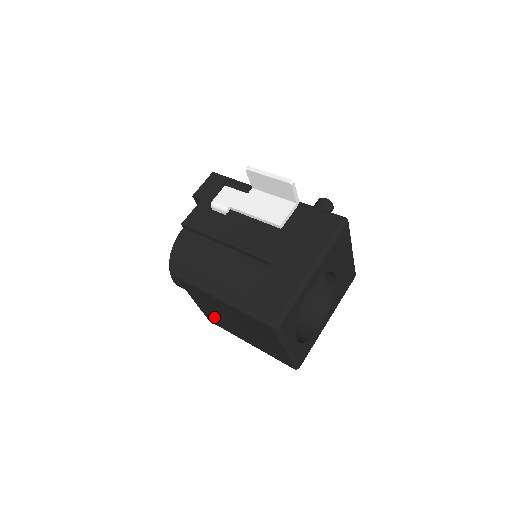
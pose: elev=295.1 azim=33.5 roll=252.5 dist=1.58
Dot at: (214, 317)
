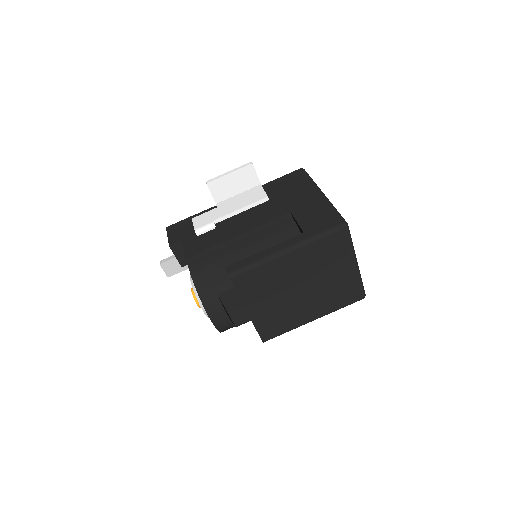
Dot at: (271, 318)
